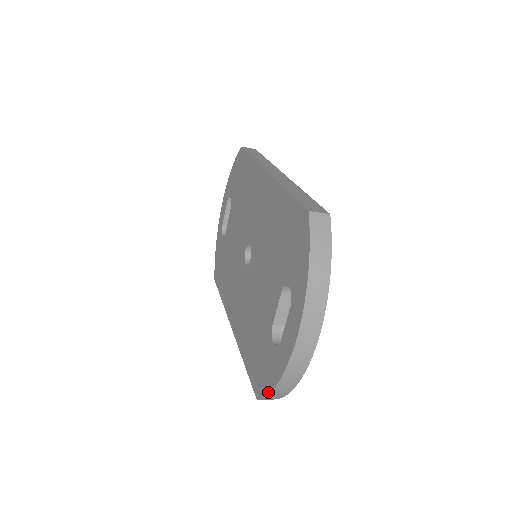
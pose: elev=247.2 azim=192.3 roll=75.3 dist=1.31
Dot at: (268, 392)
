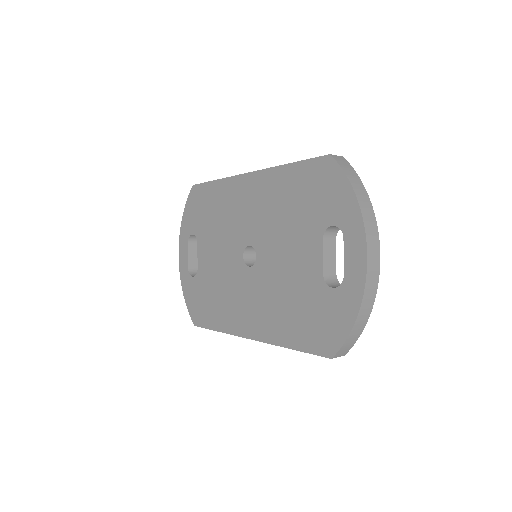
Dot at: (347, 334)
